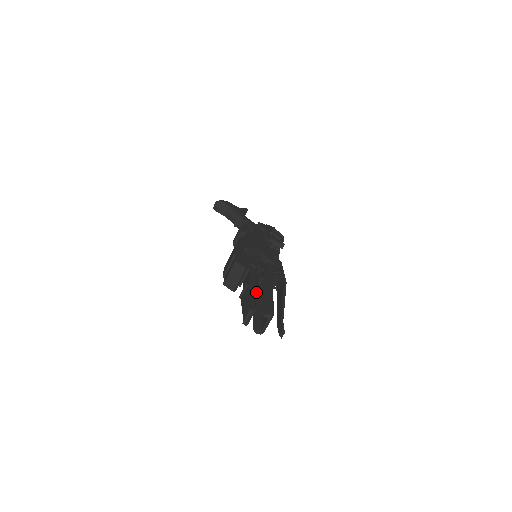
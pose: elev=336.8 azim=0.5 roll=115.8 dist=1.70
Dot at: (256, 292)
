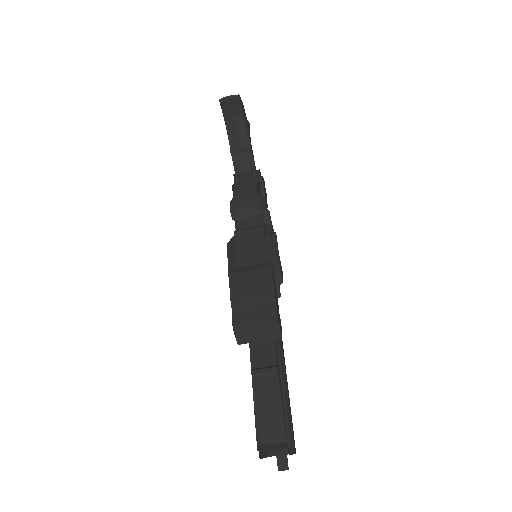
Dot at: (283, 392)
